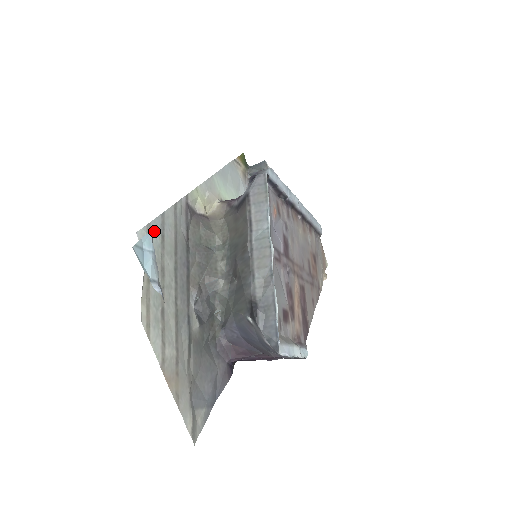
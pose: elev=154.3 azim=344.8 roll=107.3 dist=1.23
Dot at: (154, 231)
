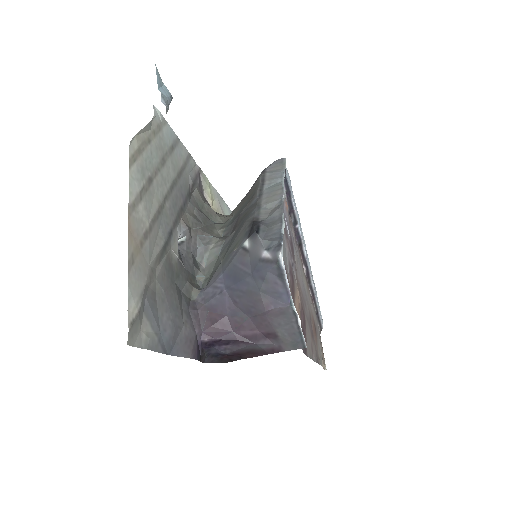
Dot at: (167, 132)
